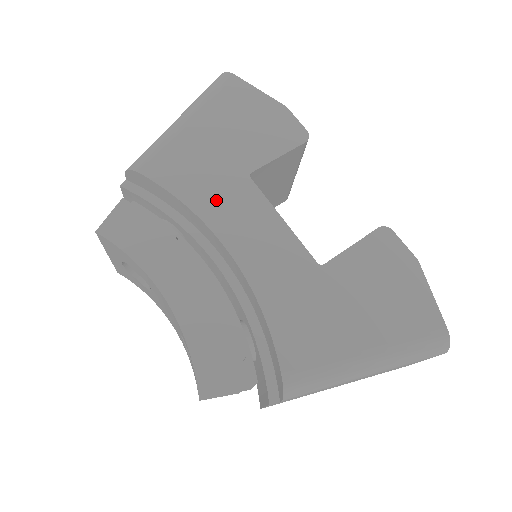
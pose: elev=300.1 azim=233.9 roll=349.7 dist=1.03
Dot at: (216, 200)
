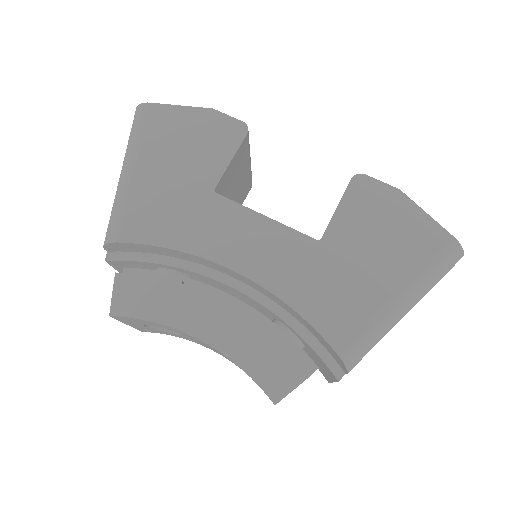
Dot at: (198, 230)
